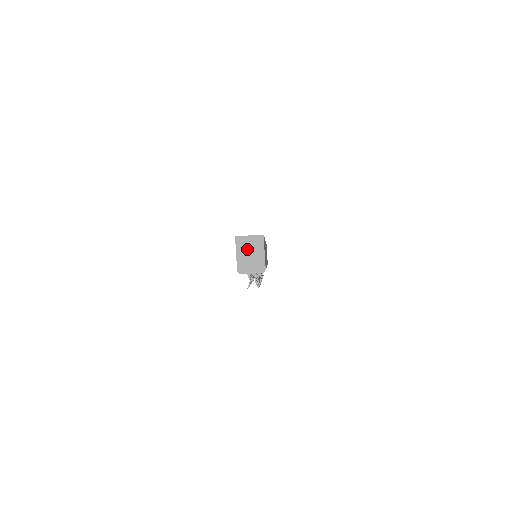
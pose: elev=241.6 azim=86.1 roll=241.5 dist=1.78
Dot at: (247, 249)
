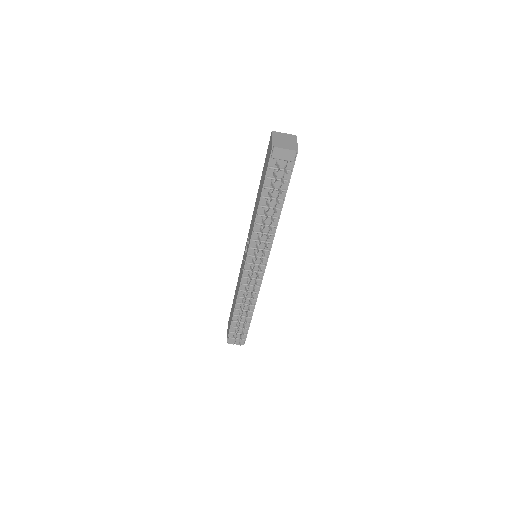
Dot at: (282, 138)
